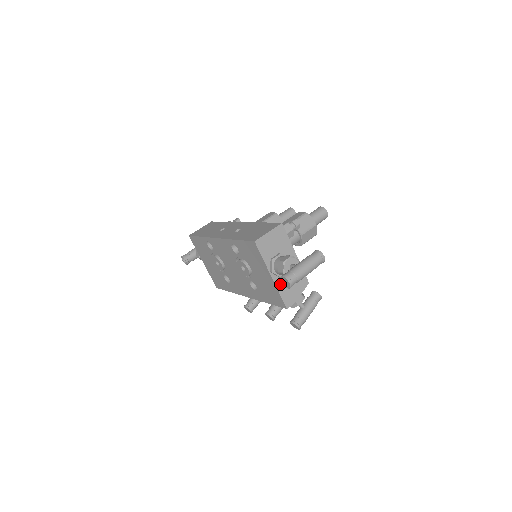
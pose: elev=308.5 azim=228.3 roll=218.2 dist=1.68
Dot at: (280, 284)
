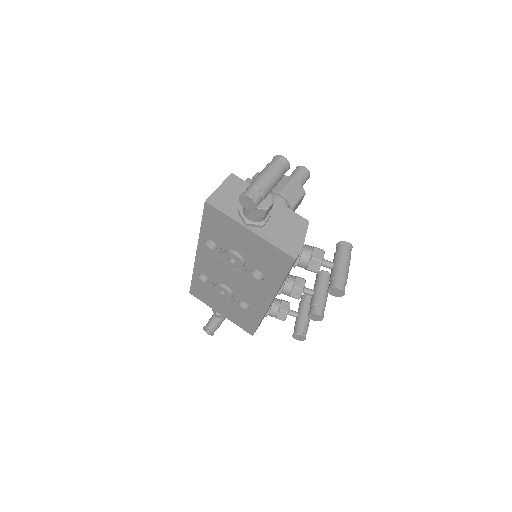
Dot at: (268, 235)
